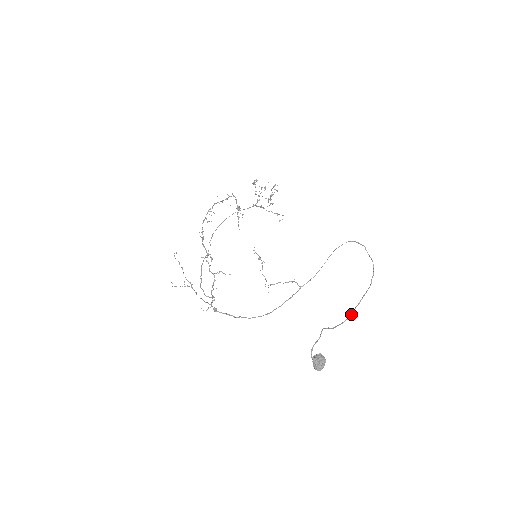
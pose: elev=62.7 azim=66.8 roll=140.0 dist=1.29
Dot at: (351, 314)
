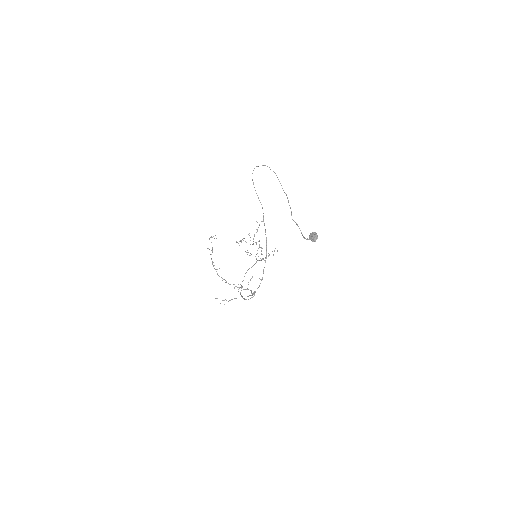
Dot at: occluded
